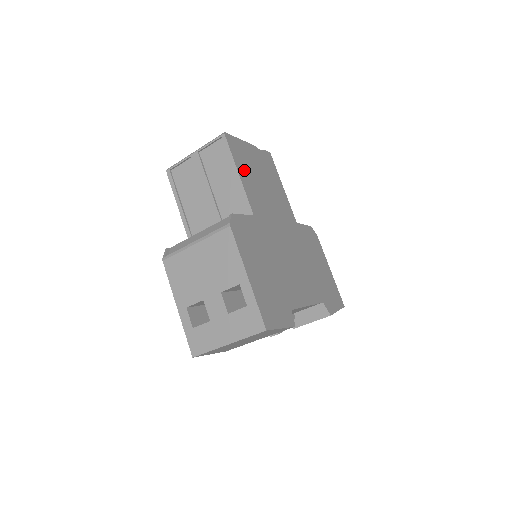
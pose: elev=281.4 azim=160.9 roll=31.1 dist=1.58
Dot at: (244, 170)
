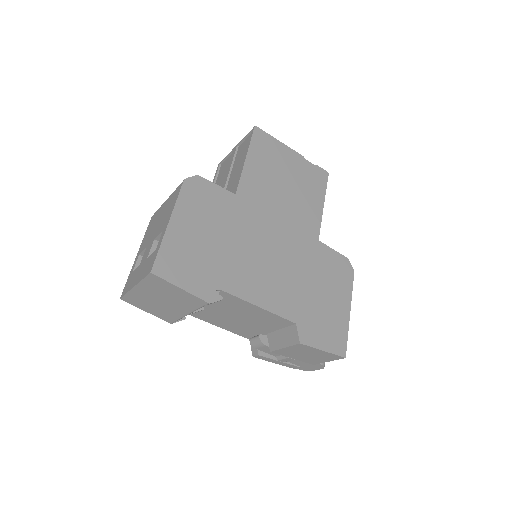
Dot at: (259, 161)
